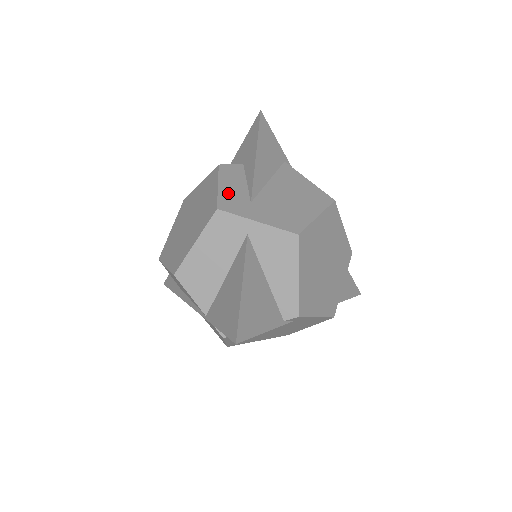
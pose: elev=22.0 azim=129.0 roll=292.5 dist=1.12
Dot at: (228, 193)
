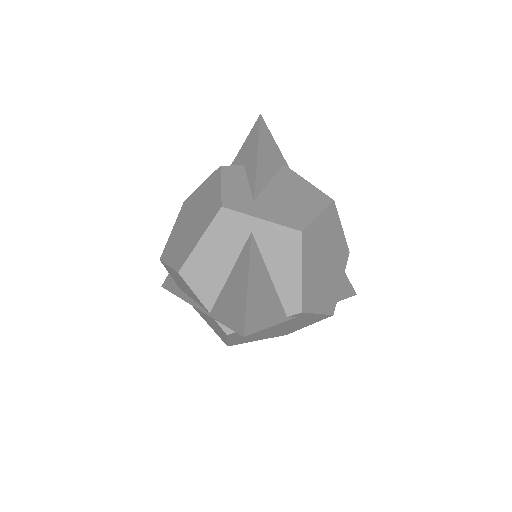
Dot at: (231, 192)
